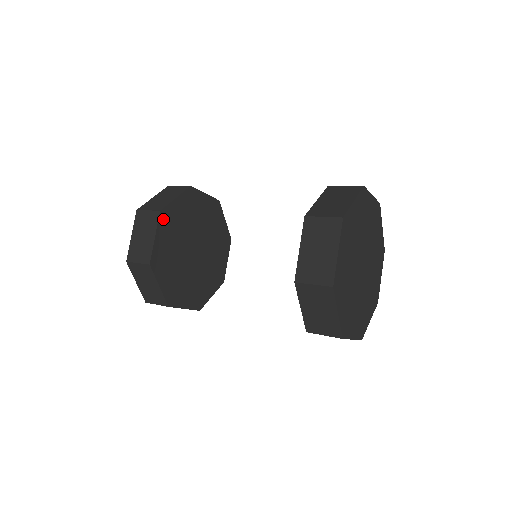
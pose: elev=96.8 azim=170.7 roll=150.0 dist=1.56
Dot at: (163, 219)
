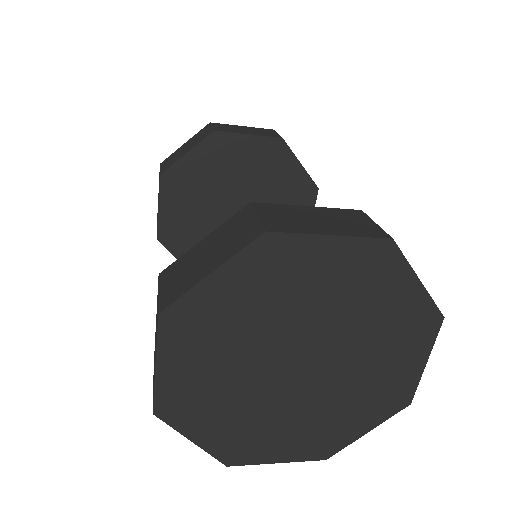
Dot at: (168, 239)
